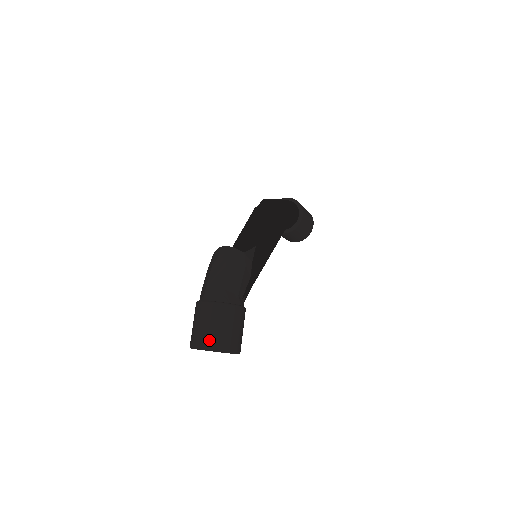
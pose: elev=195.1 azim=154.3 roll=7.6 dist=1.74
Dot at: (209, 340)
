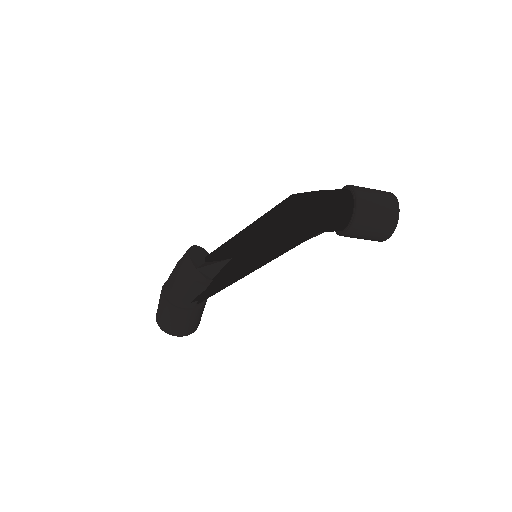
Dot at: (157, 317)
